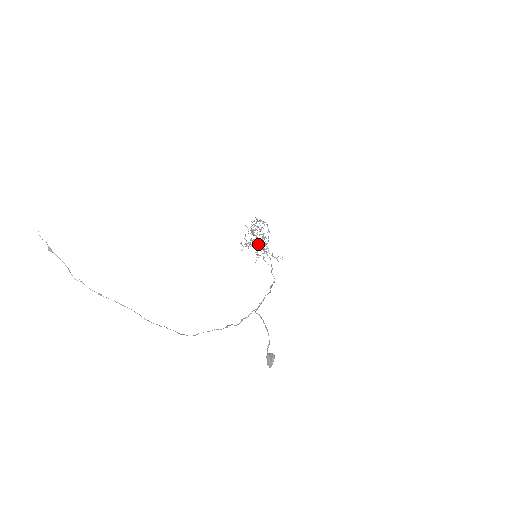
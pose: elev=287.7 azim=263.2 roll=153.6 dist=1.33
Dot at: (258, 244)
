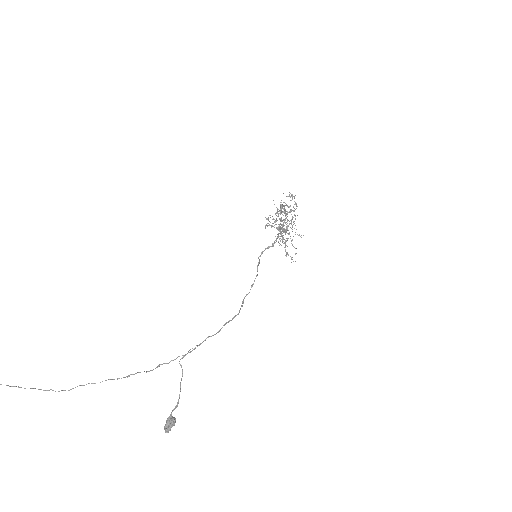
Dot at: occluded
